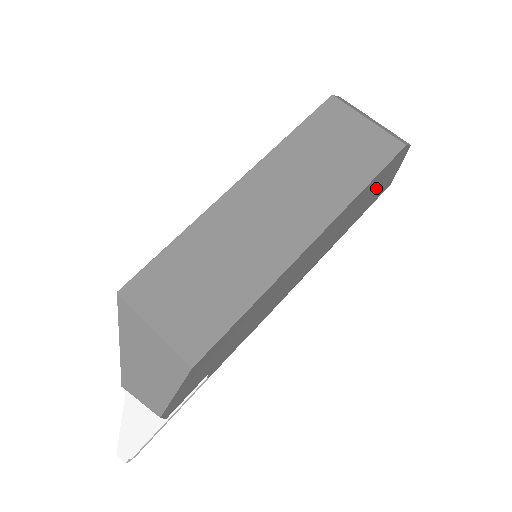
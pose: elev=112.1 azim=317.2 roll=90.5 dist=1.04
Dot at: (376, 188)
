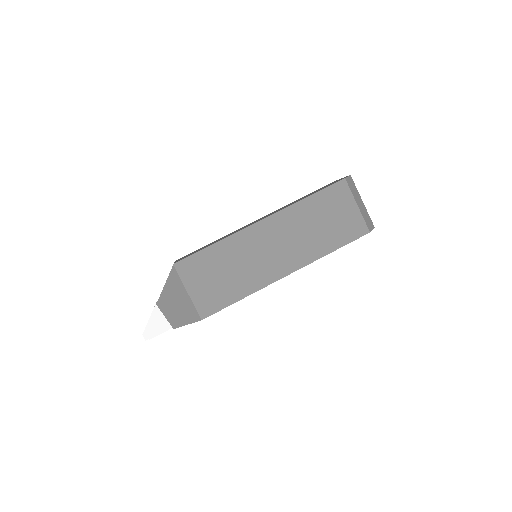
Dot at: occluded
